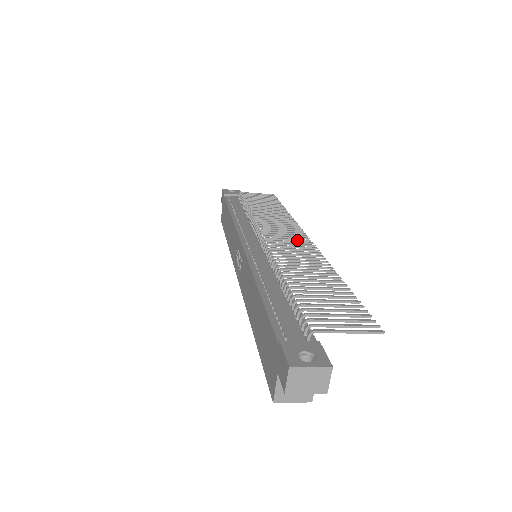
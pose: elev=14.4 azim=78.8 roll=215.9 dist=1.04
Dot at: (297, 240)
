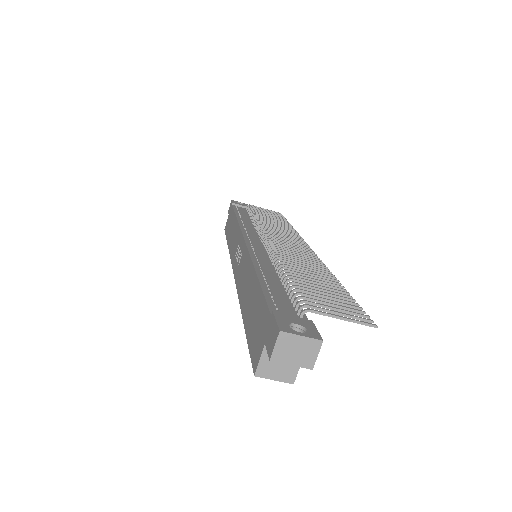
Dot at: (299, 247)
